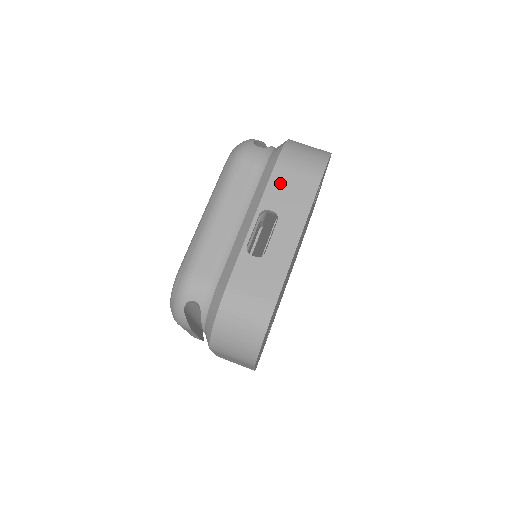
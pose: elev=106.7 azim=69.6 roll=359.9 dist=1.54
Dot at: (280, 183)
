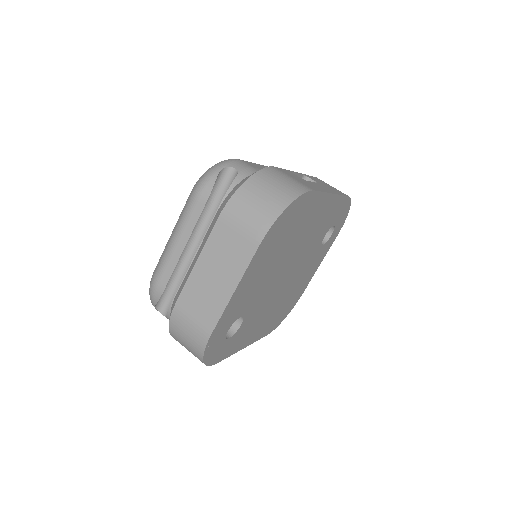
Dot at: (319, 180)
